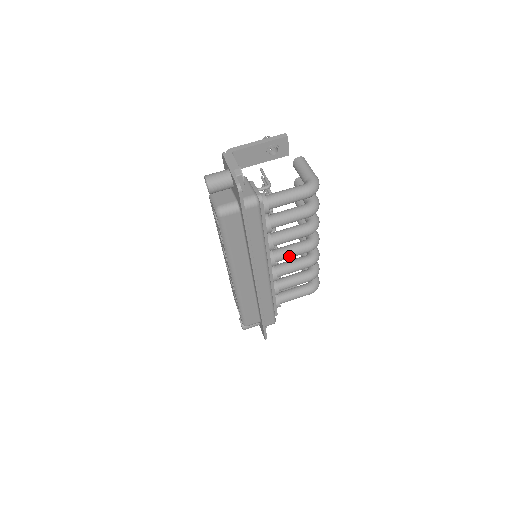
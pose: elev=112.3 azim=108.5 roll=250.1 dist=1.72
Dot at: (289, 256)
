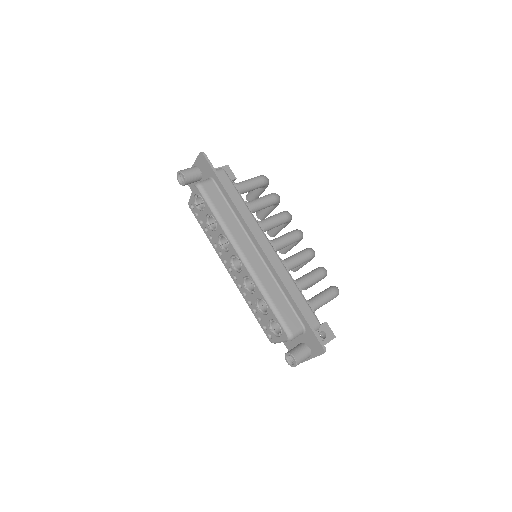
Dot at: (283, 240)
